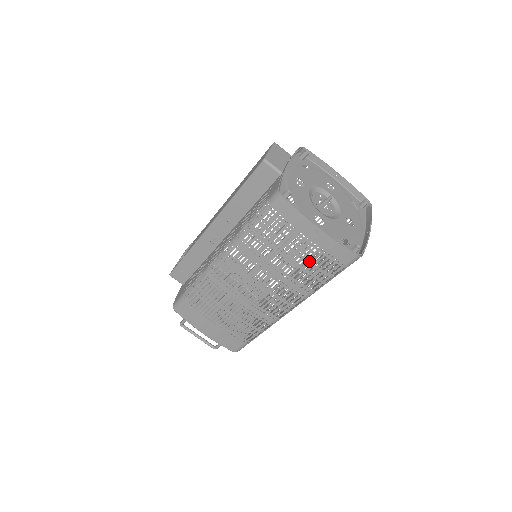
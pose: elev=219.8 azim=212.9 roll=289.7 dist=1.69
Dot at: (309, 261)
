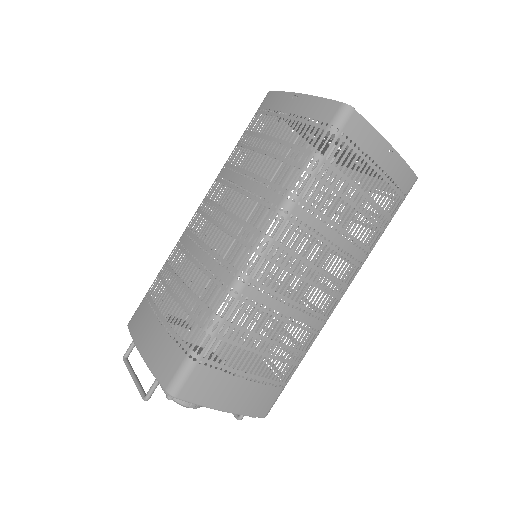
Dot at: (286, 142)
